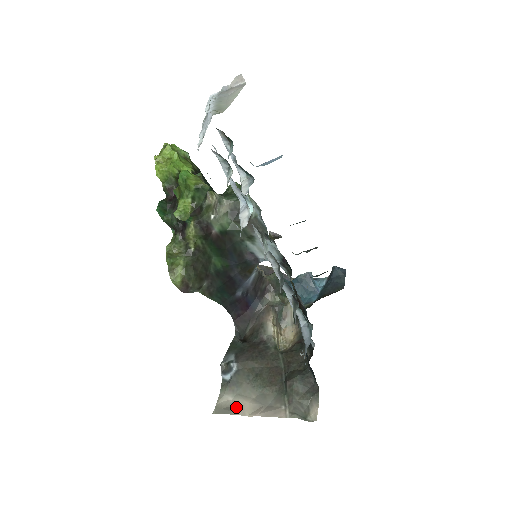
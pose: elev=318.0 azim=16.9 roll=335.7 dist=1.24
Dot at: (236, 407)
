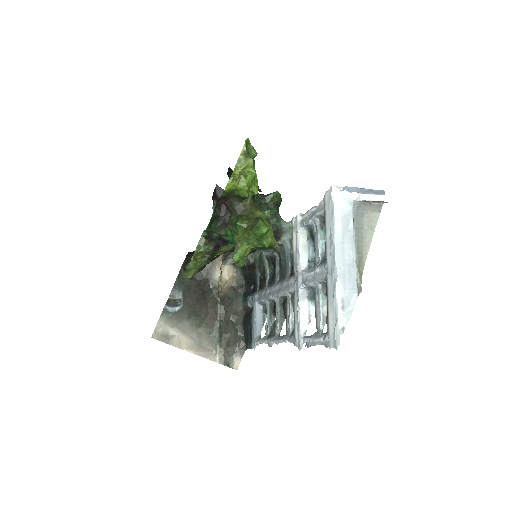
Dot at: (174, 339)
